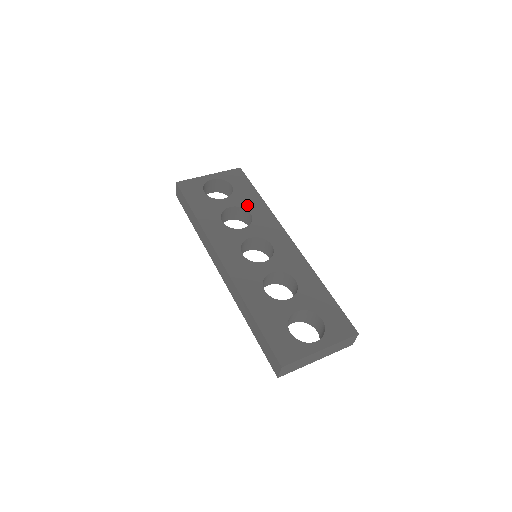
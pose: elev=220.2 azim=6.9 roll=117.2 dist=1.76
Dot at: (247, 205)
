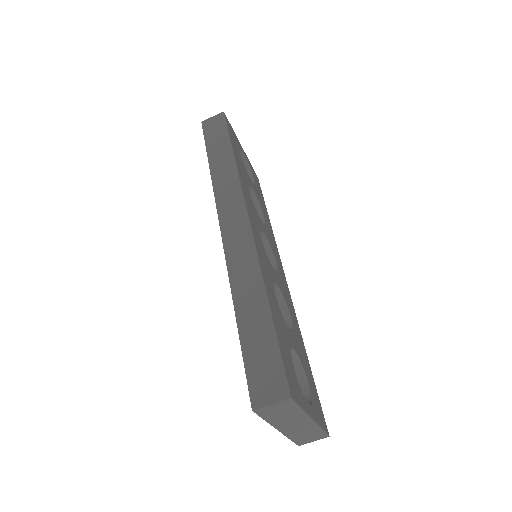
Dot at: occluded
